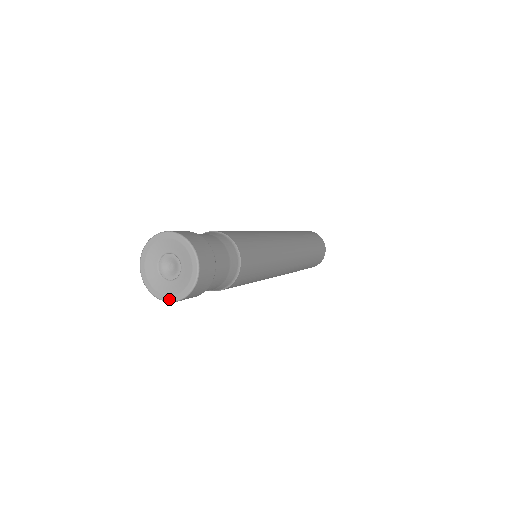
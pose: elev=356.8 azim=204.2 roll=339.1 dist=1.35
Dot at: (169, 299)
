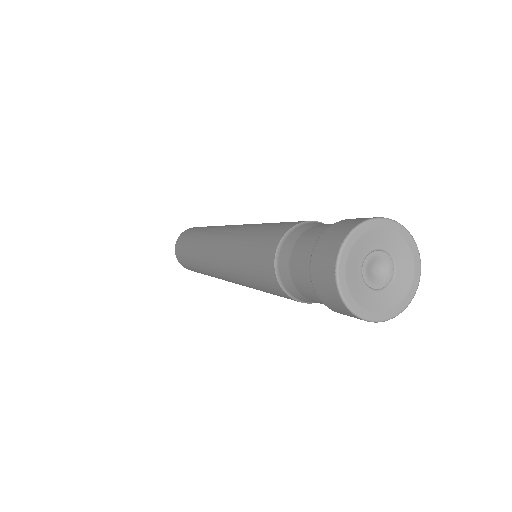
Dot at: (408, 302)
